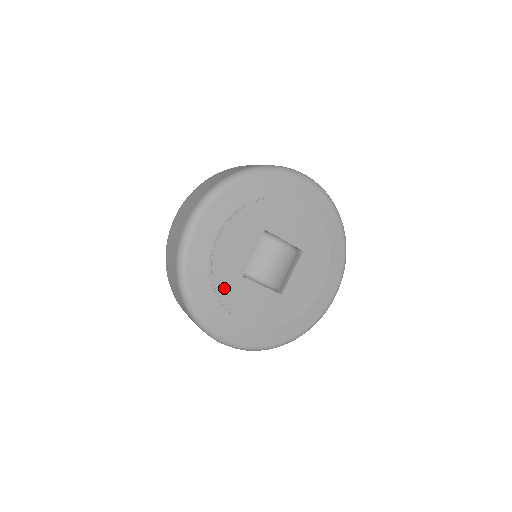
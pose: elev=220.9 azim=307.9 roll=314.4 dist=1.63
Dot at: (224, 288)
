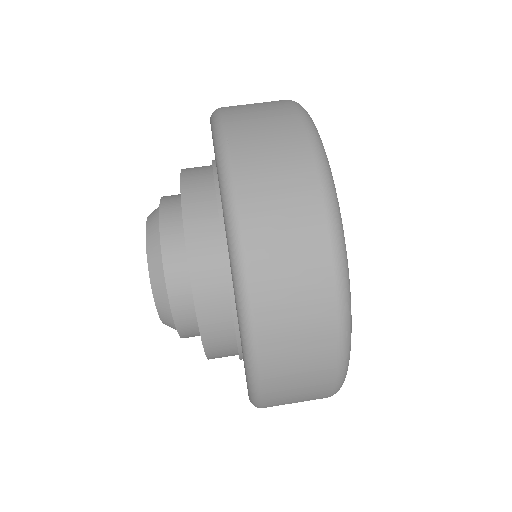
Dot at: occluded
